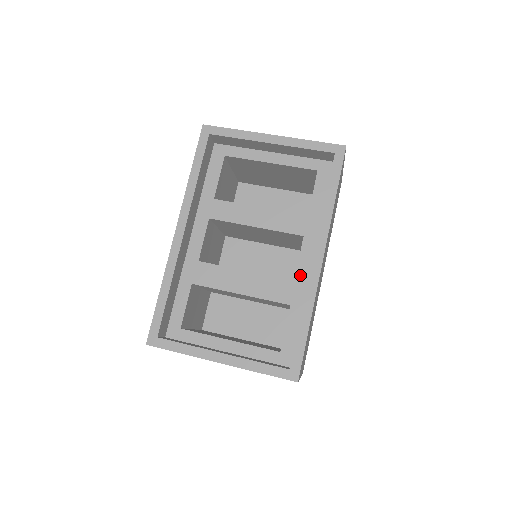
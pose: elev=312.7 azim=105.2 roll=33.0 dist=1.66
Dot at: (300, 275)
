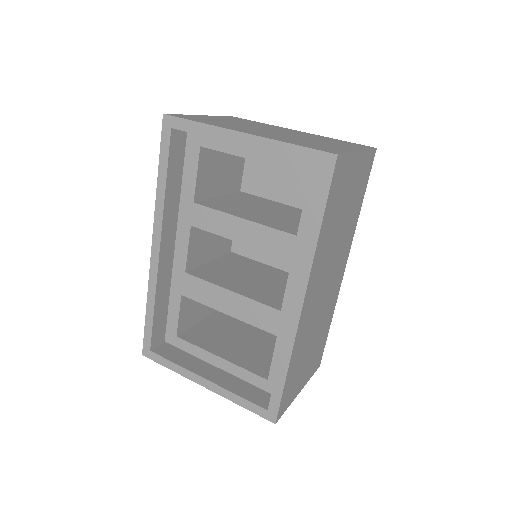
Dot at: (287, 306)
